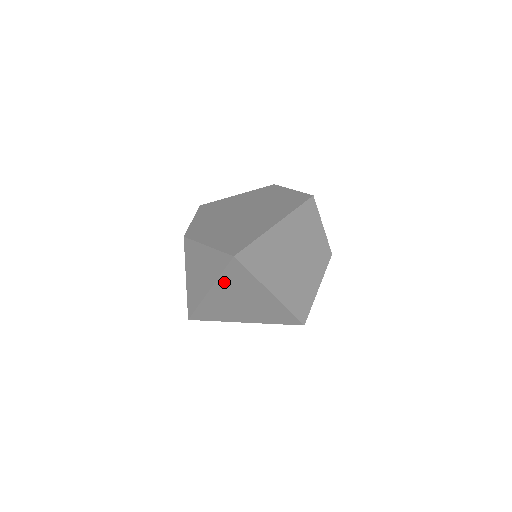
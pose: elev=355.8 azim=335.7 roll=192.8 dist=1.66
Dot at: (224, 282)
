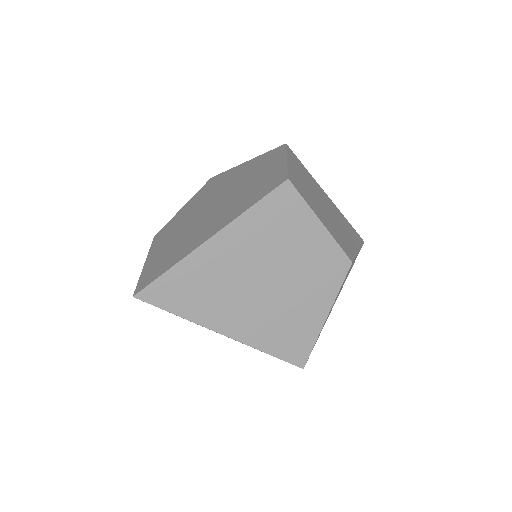
Dot at: occluded
